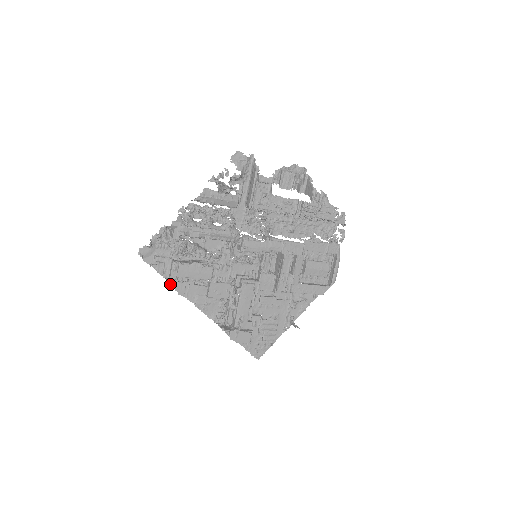
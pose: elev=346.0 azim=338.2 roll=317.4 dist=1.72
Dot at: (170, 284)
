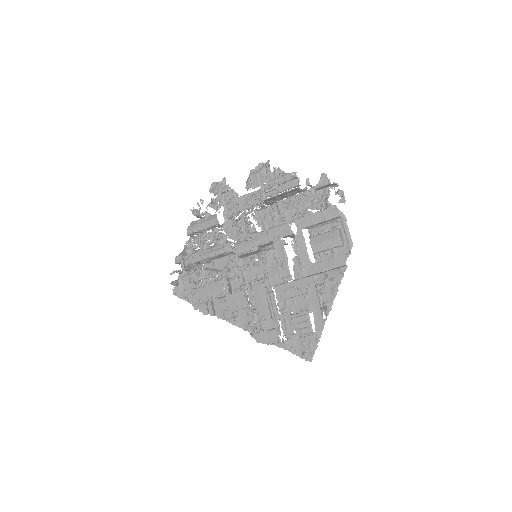
Dot at: (195, 308)
